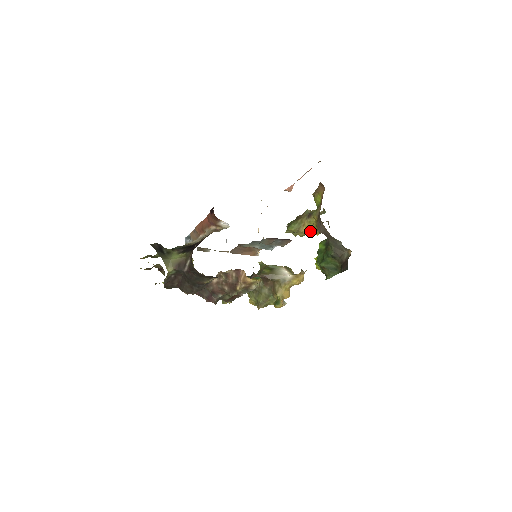
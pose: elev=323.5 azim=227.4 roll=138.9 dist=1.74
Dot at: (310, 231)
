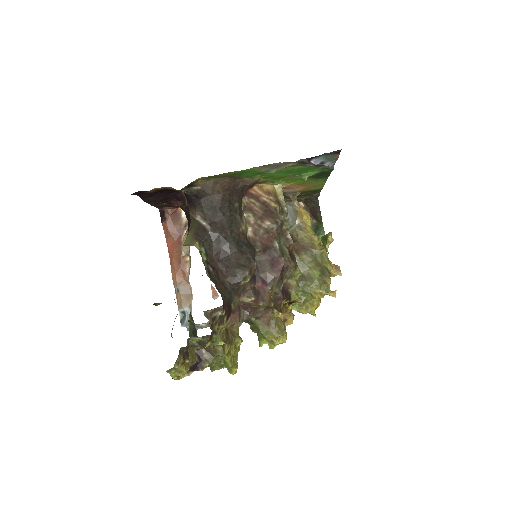
Dot at: occluded
